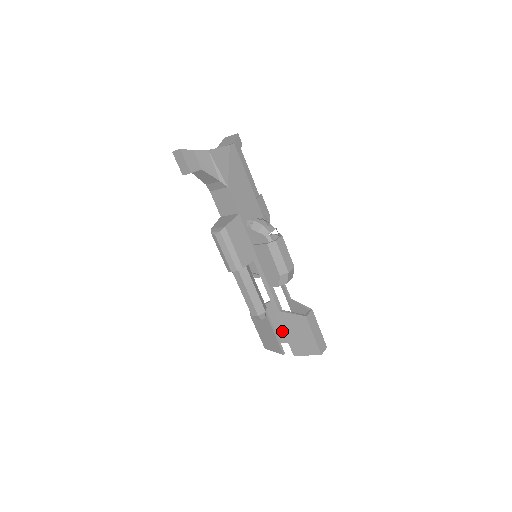
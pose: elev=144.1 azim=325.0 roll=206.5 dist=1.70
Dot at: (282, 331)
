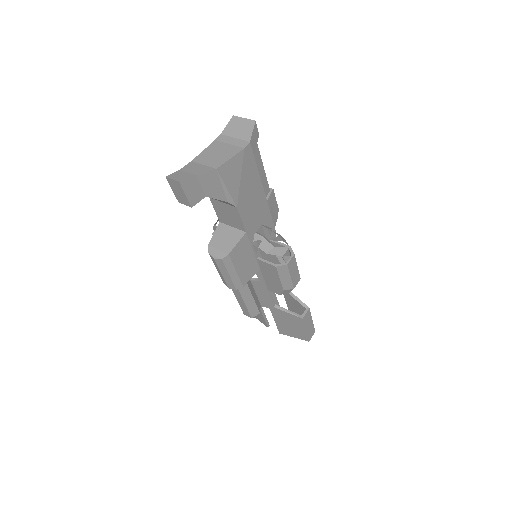
Dot at: occluded
